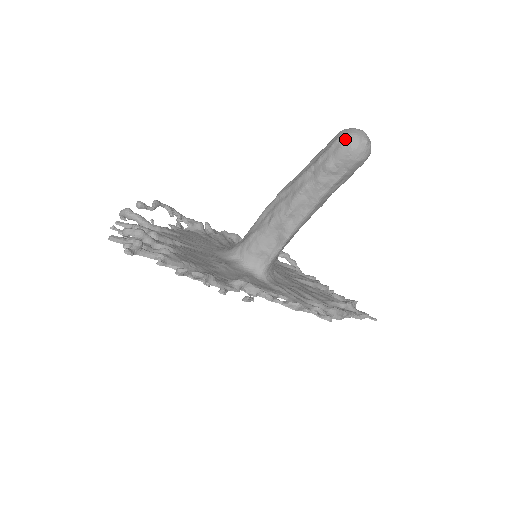
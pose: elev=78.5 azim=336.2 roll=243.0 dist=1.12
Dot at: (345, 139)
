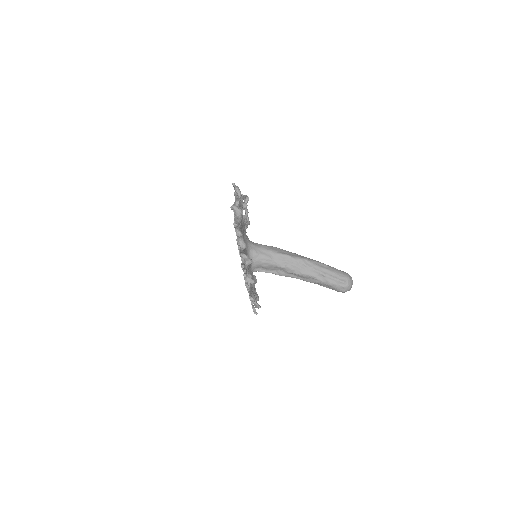
Dot at: (347, 286)
